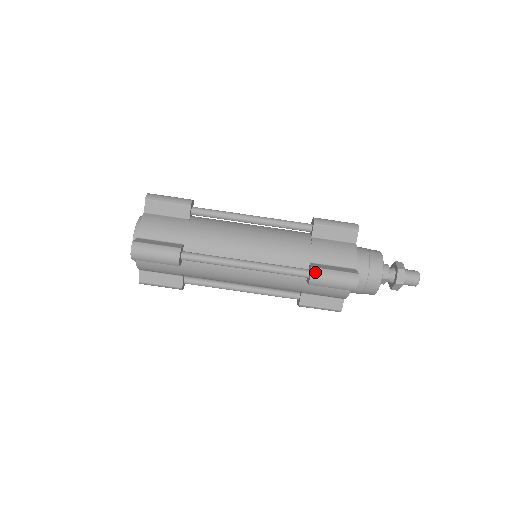
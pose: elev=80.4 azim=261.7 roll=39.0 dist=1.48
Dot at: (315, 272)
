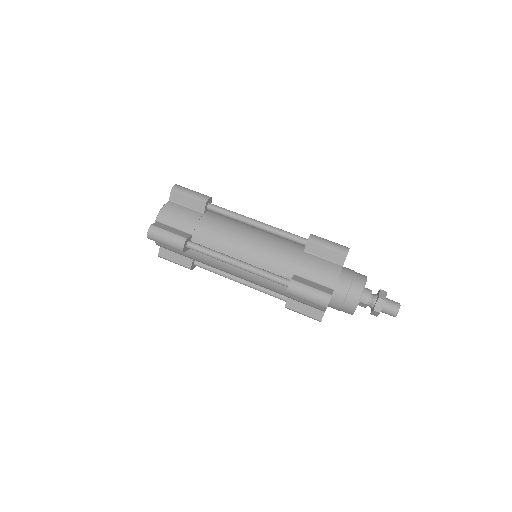
Dot at: (293, 284)
